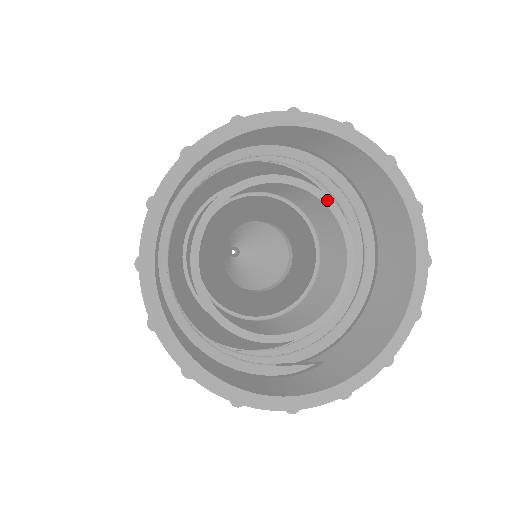
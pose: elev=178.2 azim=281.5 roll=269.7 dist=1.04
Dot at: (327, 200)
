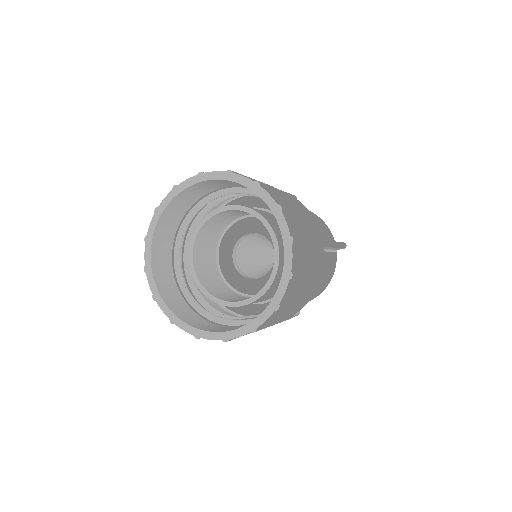
Dot at: (255, 214)
